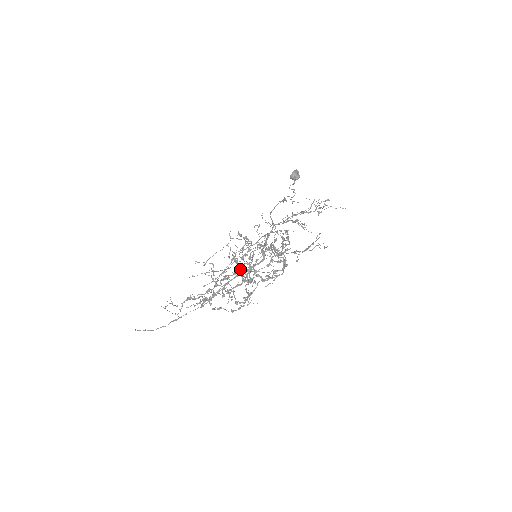
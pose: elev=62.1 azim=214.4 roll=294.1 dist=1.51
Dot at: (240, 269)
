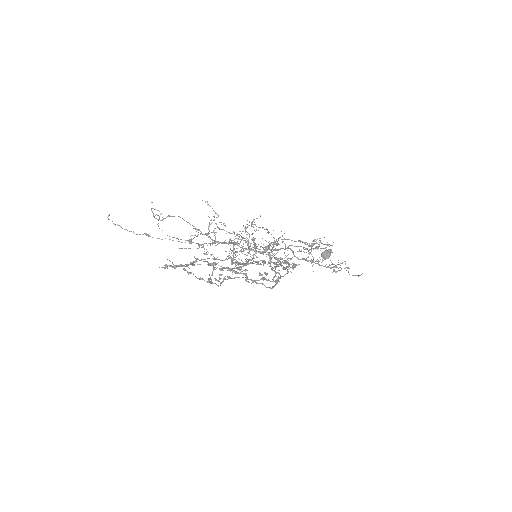
Dot at: (238, 236)
